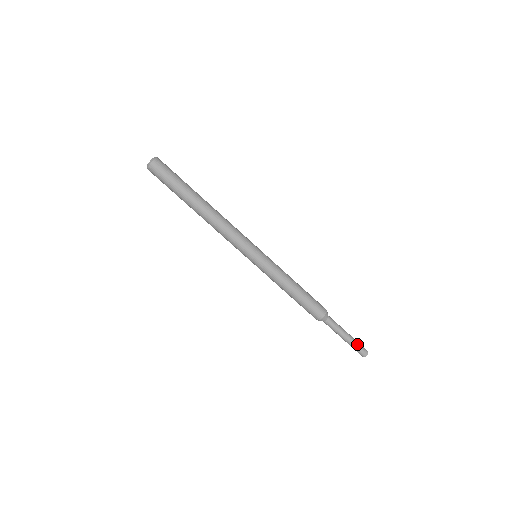
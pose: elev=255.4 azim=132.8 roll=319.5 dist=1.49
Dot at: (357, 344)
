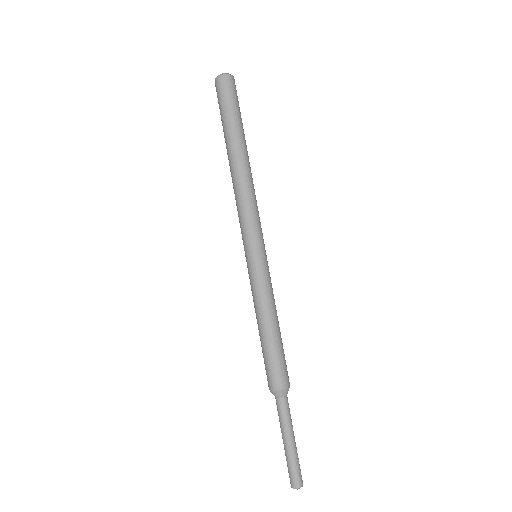
Dot at: (296, 462)
